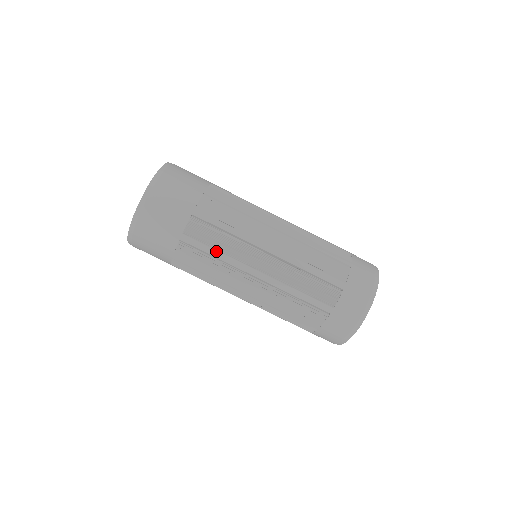
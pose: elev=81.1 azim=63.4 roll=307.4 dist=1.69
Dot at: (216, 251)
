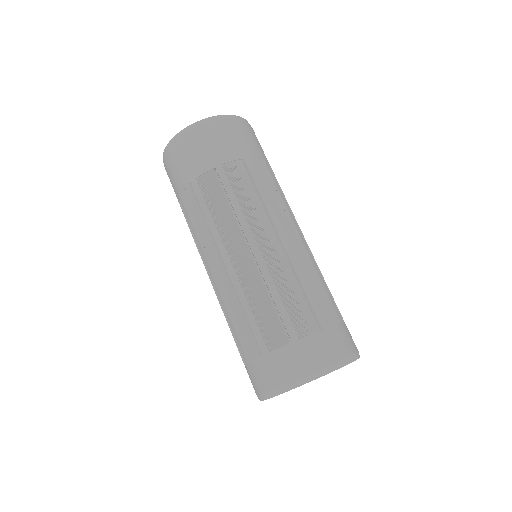
Dot at: (210, 214)
